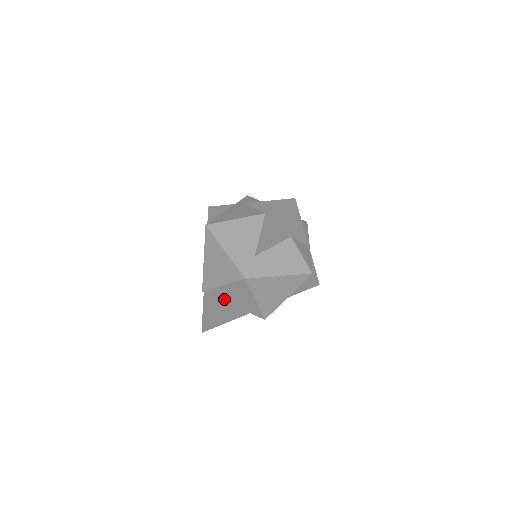
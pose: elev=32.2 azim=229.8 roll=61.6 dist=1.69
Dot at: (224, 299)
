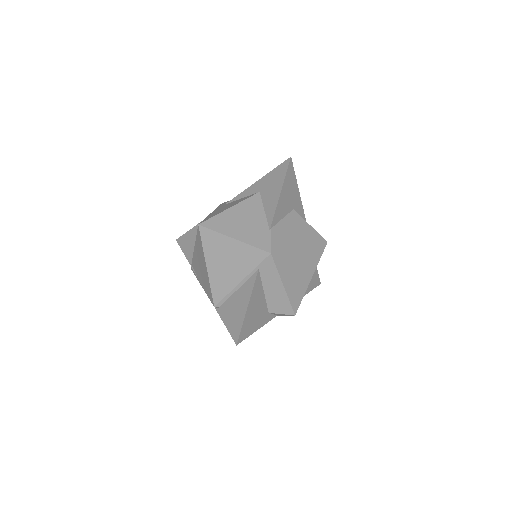
Dot at: (251, 292)
